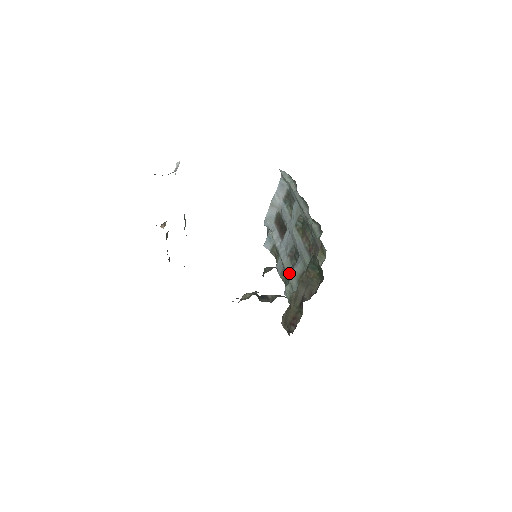
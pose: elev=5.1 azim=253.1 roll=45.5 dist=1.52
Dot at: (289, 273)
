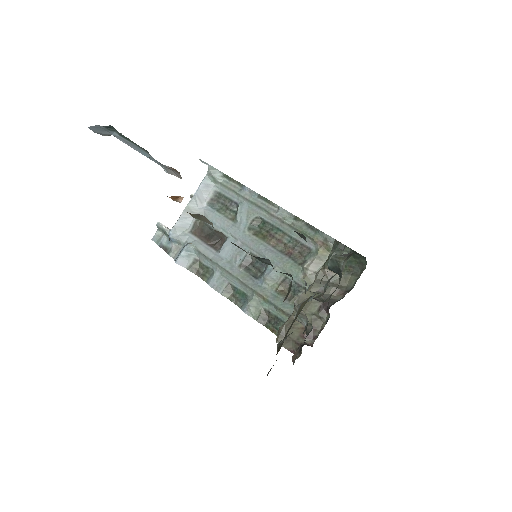
Dot at: (254, 285)
